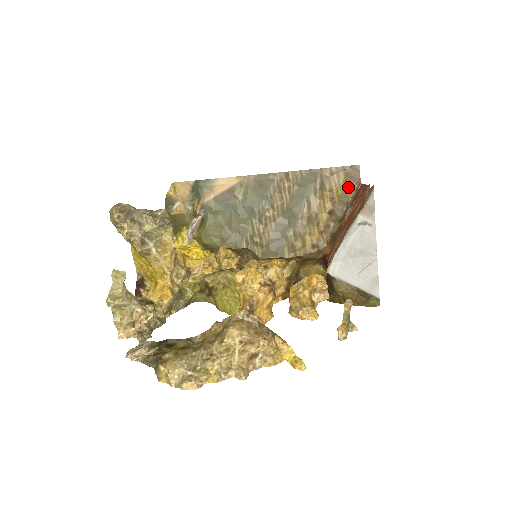
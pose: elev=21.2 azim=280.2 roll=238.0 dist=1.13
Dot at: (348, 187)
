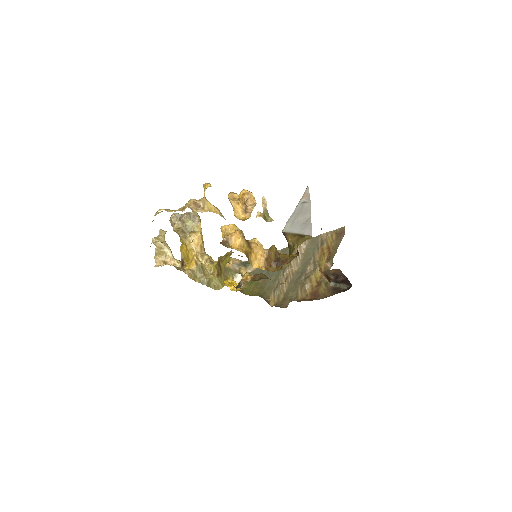
Dot at: (338, 240)
